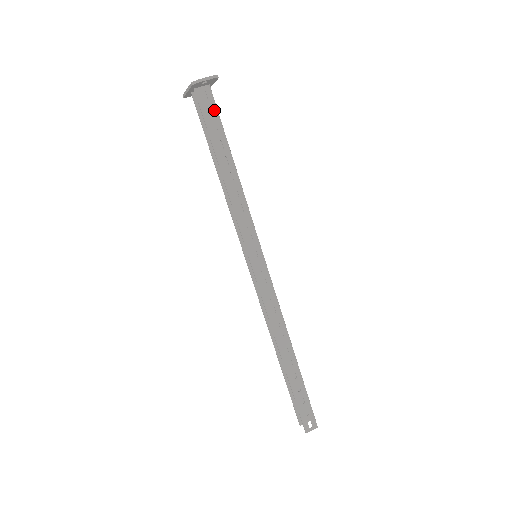
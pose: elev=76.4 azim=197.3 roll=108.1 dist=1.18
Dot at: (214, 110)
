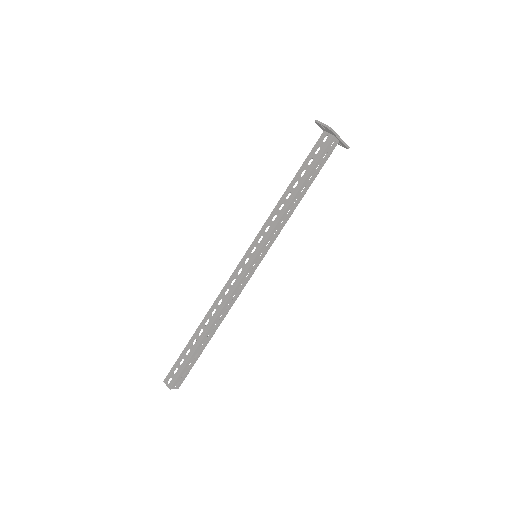
Dot at: (321, 151)
